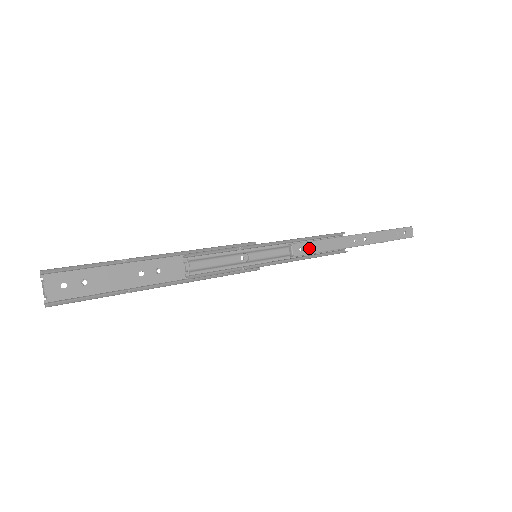
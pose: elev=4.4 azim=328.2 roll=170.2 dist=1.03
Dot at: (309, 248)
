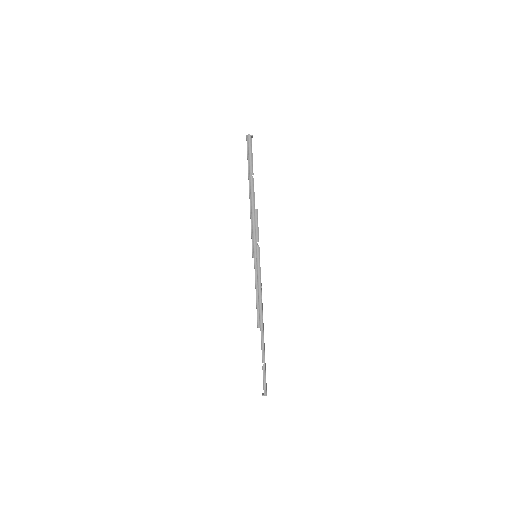
Dot at: occluded
